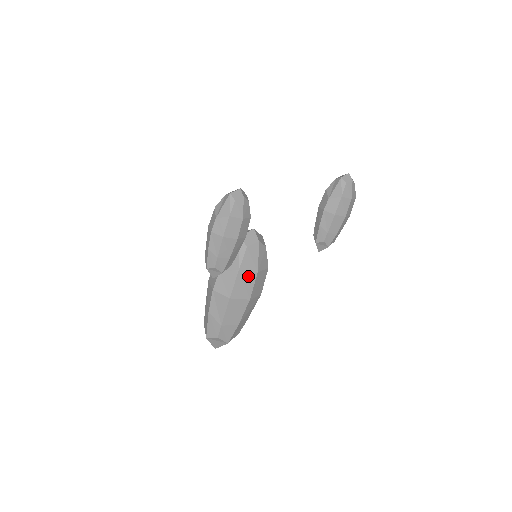
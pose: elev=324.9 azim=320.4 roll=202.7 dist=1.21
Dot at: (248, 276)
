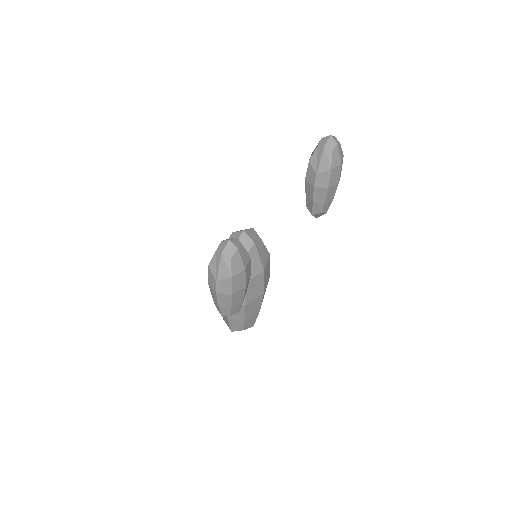
Dot at: (256, 279)
